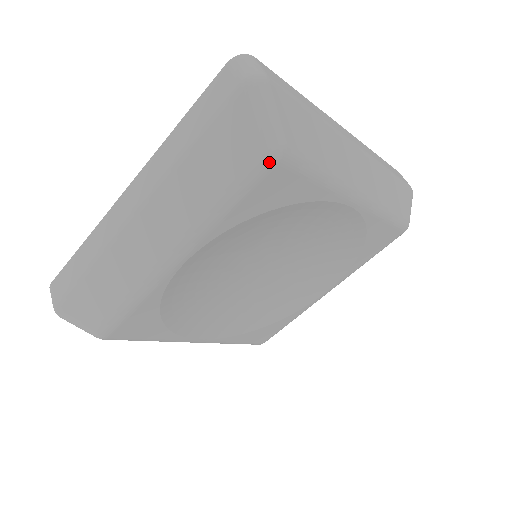
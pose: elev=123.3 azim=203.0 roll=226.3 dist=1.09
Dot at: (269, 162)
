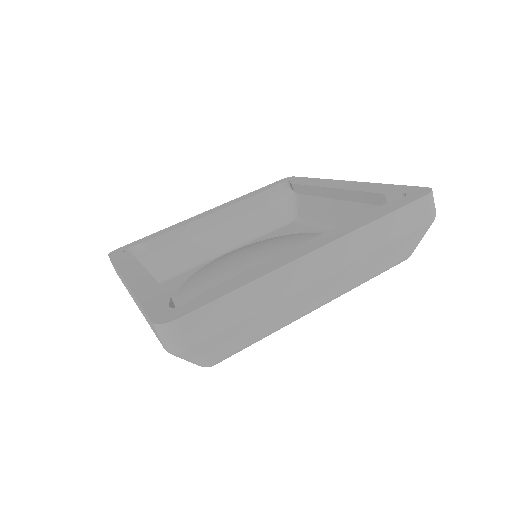
Dot at: occluded
